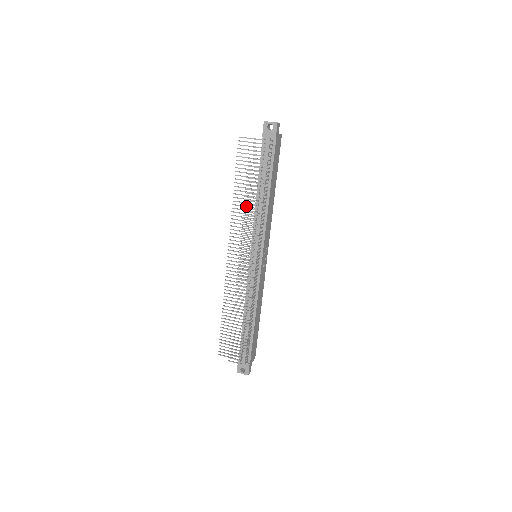
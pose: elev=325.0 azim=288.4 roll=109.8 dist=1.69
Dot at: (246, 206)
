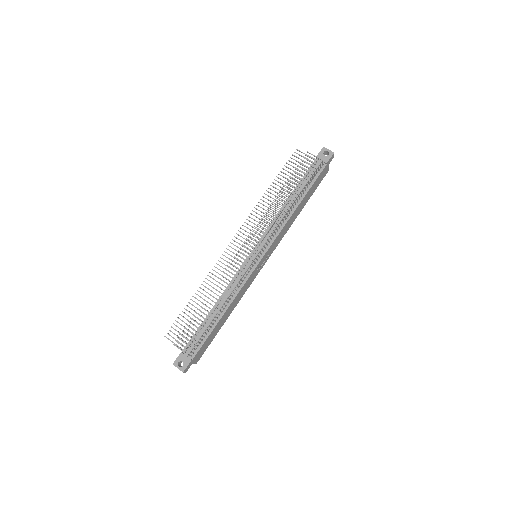
Dot at: occluded
